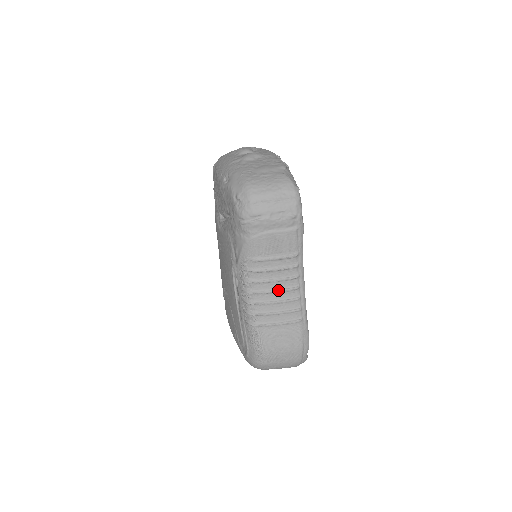
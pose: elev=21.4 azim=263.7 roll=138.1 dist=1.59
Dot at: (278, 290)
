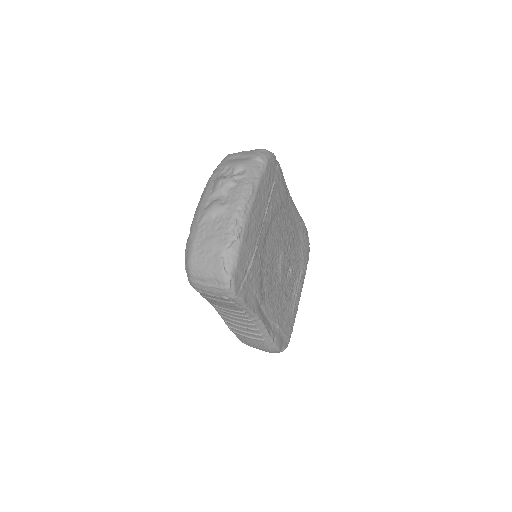
Dot at: (238, 322)
